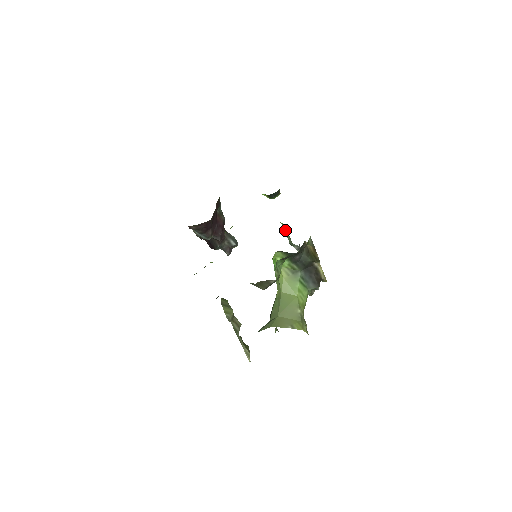
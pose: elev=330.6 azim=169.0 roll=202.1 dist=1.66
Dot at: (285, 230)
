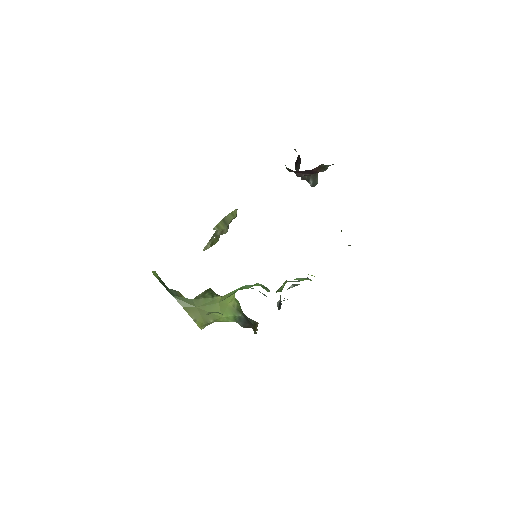
Dot at: (285, 283)
